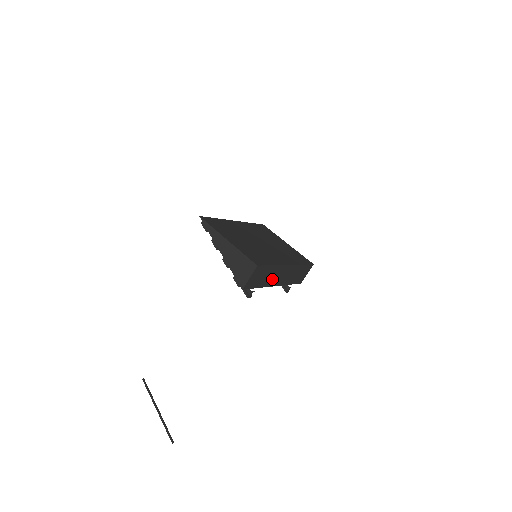
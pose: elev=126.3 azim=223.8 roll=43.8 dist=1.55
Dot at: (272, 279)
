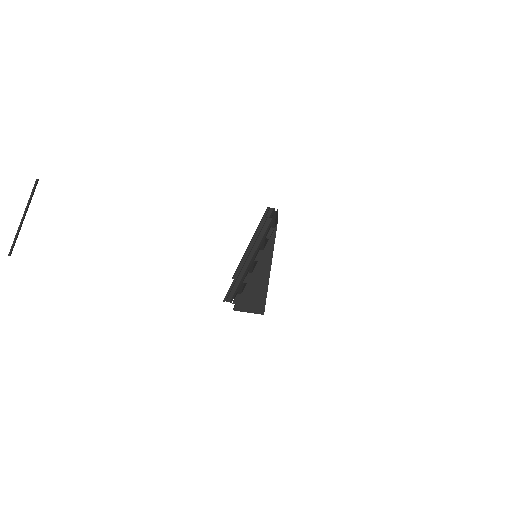
Dot at: occluded
